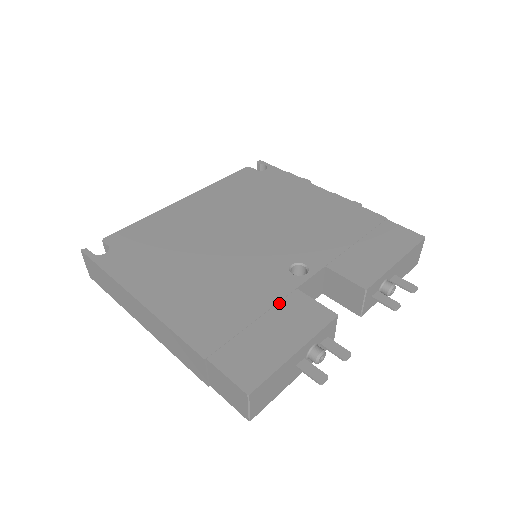
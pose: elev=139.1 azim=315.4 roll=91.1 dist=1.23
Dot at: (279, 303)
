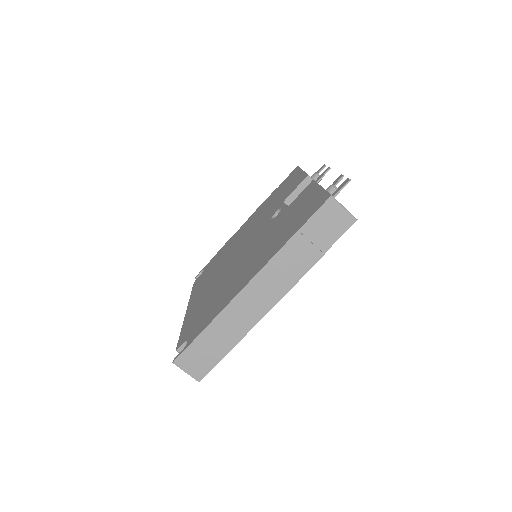
Dot at: (289, 212)
